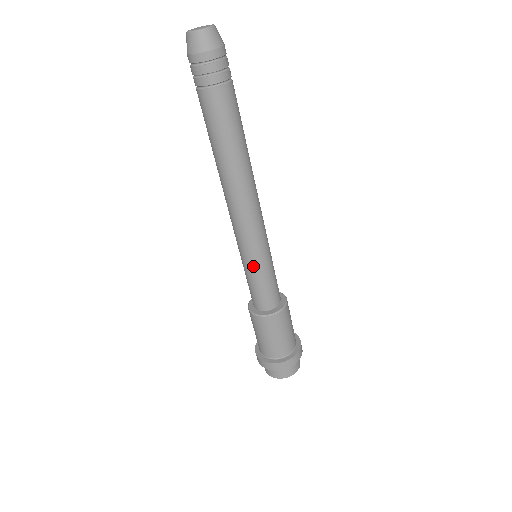
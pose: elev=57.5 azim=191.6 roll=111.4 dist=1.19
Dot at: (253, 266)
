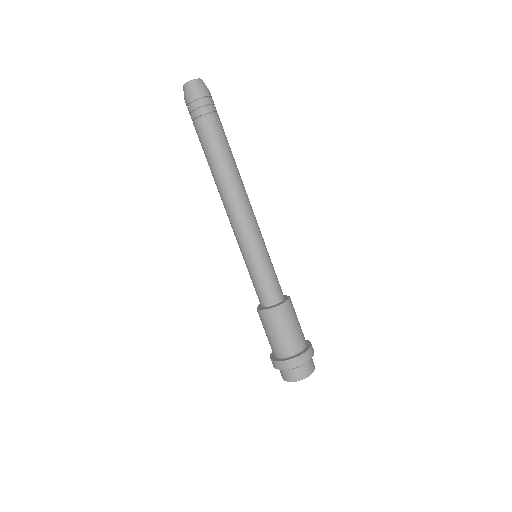
Dot at: (261, 258)
